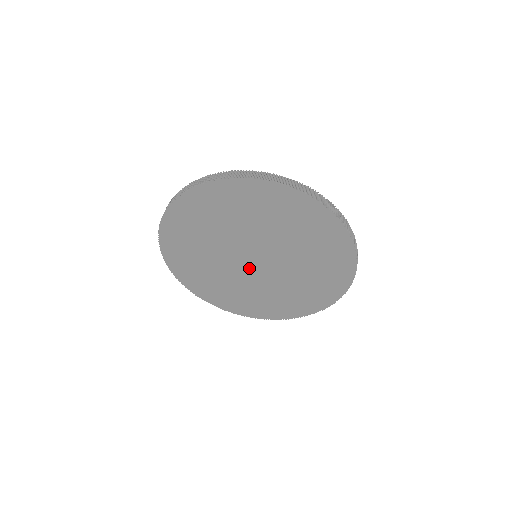
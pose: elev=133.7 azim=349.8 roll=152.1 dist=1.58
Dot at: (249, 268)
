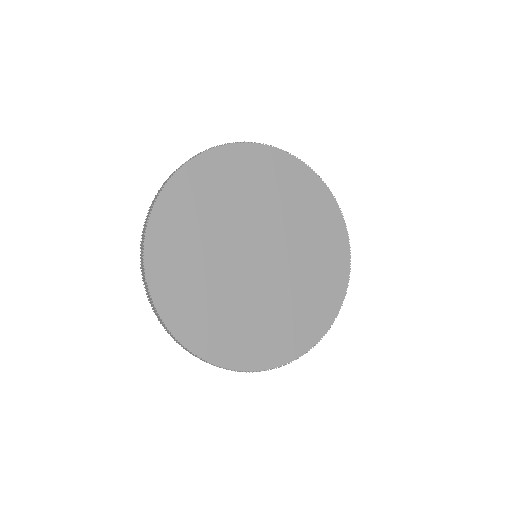
Dot at: (259, 273)
